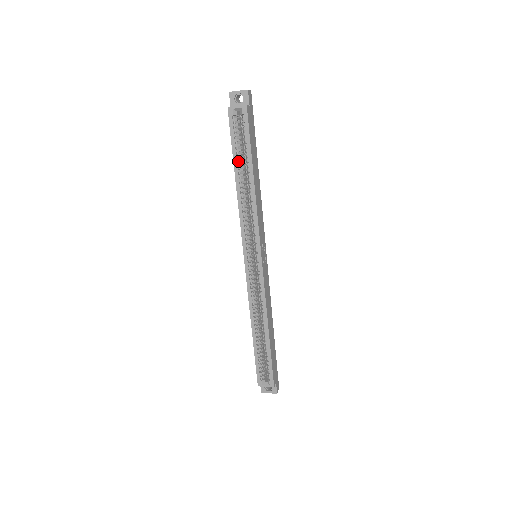
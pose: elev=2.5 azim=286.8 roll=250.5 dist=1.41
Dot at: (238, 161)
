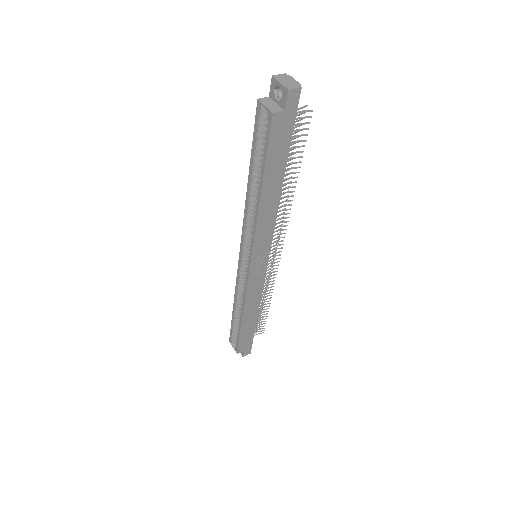
Dot at: (253, 165)
